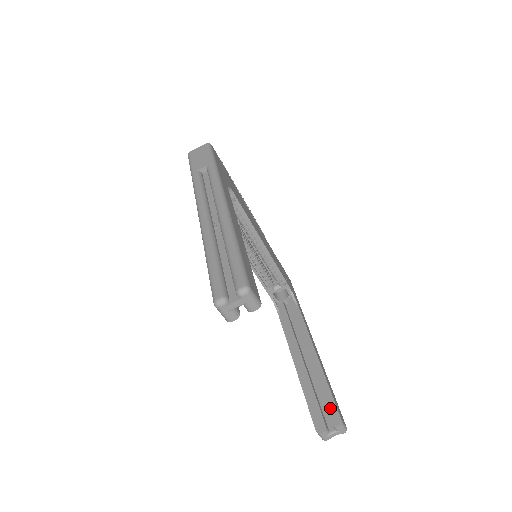
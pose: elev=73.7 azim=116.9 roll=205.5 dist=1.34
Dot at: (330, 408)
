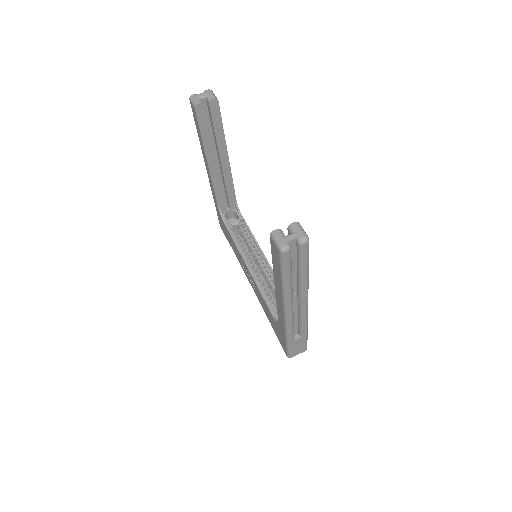
Dot at: occluded
